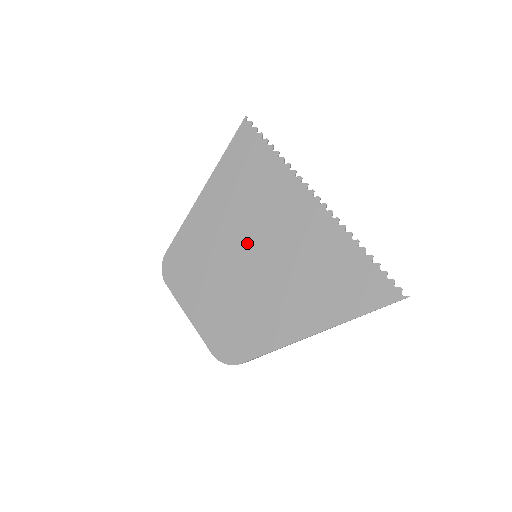
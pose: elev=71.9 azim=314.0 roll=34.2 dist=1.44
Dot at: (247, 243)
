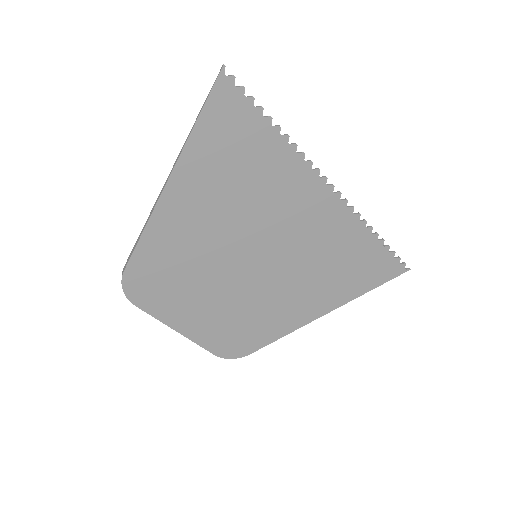
Dot at: (245, 245)
